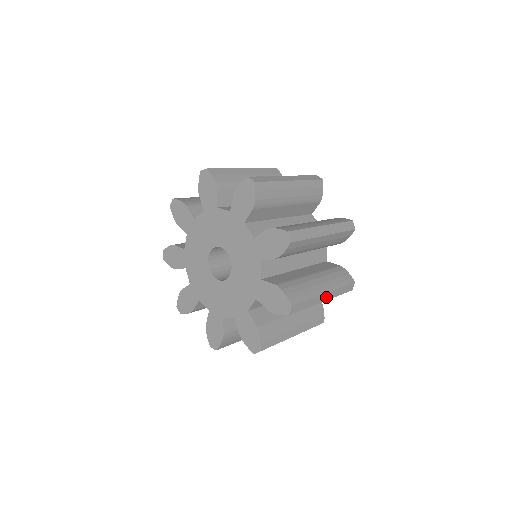
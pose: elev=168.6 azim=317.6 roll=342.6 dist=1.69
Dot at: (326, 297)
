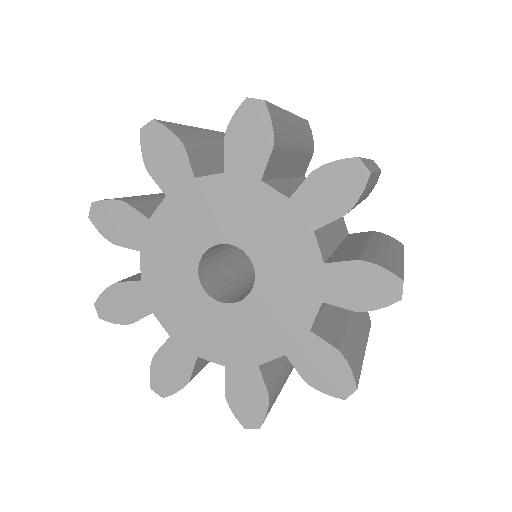
Dot at: occluded
